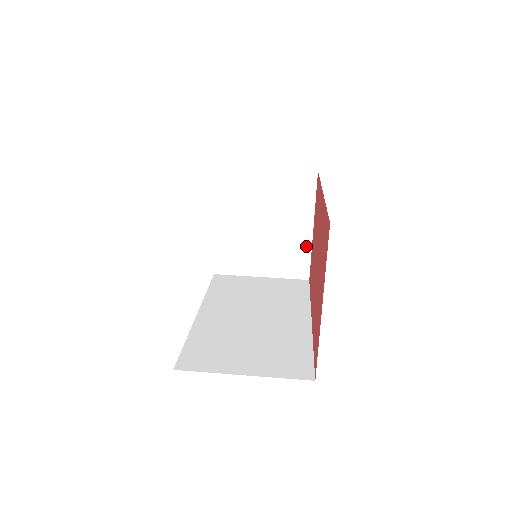
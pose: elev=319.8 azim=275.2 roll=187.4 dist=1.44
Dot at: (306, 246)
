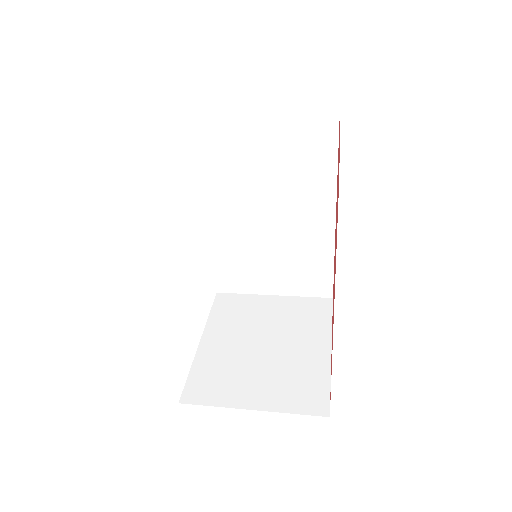
Dot at: (322, 370)
